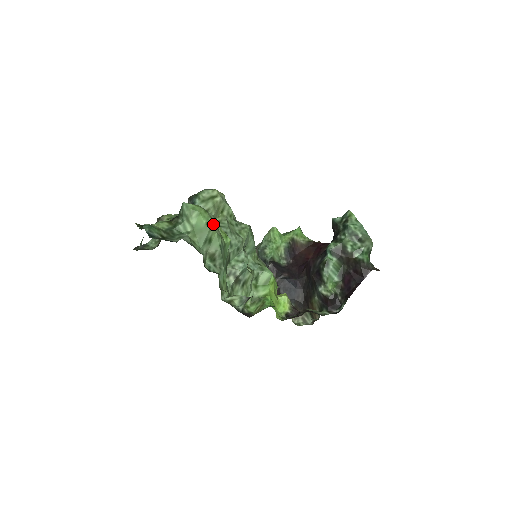
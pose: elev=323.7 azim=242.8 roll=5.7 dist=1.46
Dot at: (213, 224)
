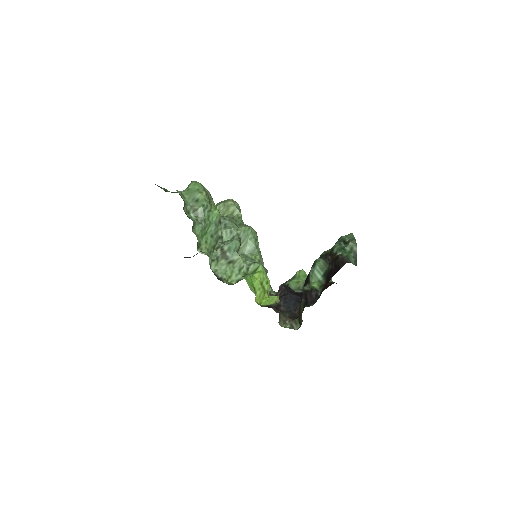
Dot at: (203, 192)
